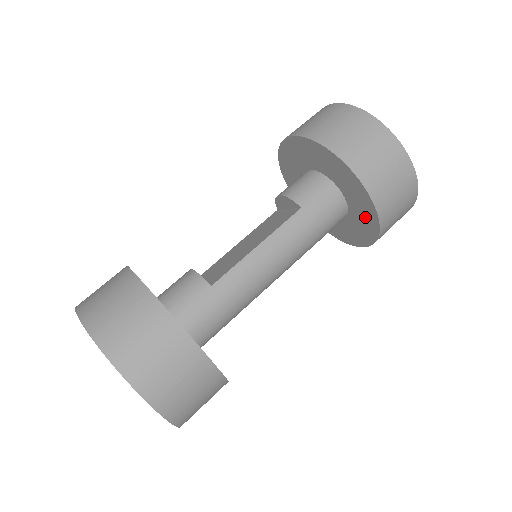
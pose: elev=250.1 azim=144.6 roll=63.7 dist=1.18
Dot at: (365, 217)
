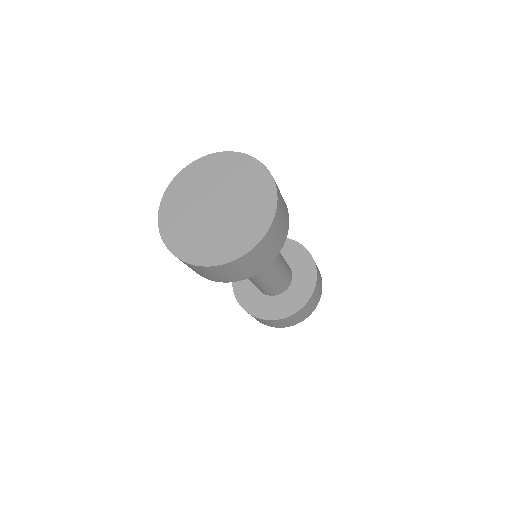
Dot at: (305, 281)
